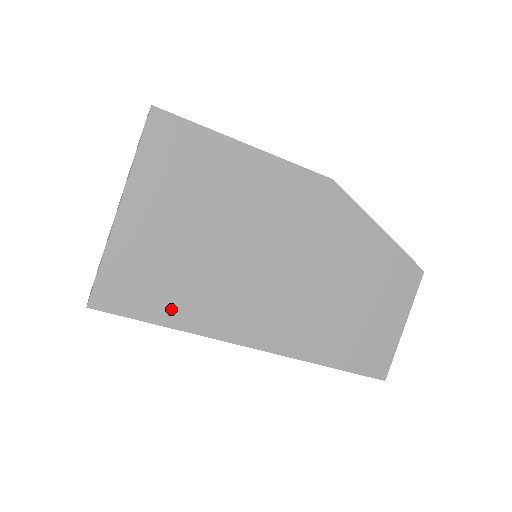
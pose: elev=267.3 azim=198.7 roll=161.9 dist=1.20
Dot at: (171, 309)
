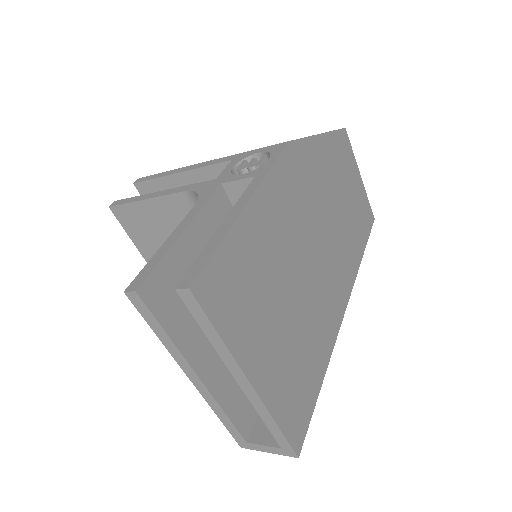
Dot at: (316, 371)
